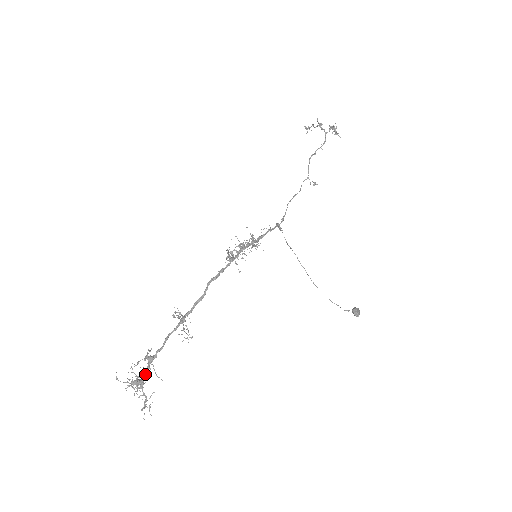
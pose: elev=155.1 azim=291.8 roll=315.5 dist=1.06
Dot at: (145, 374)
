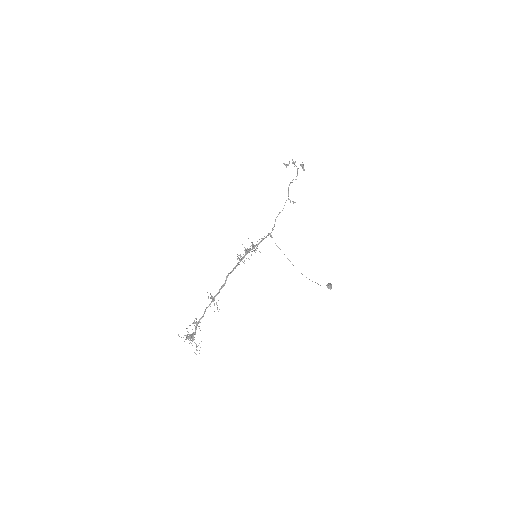
Dot at: (194, 332)
